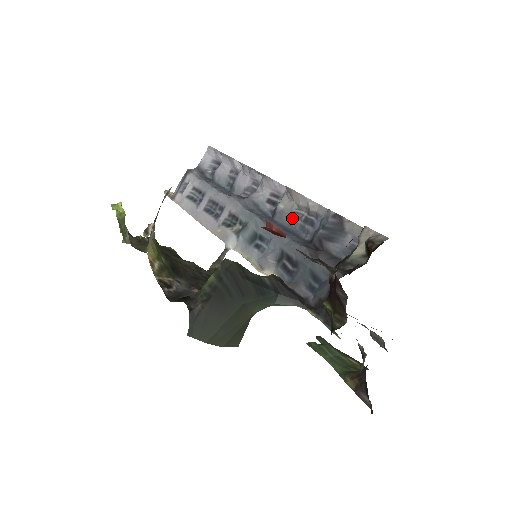
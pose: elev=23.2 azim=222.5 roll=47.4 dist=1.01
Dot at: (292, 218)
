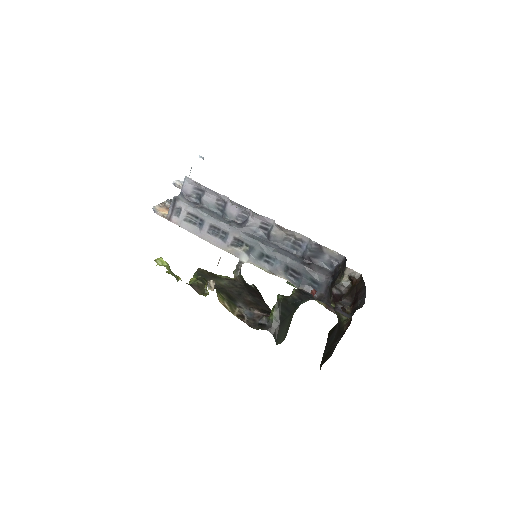
Dot at: (284, 241)
